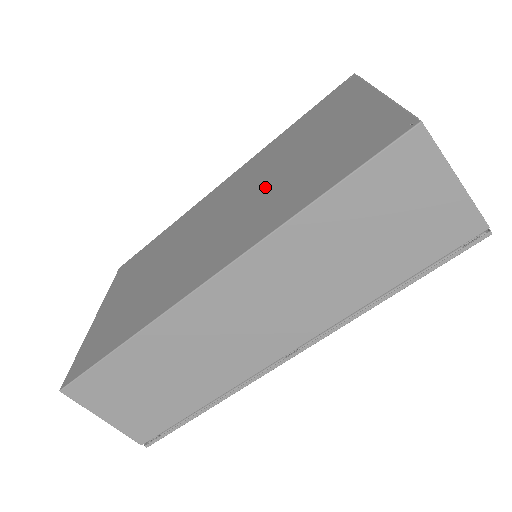
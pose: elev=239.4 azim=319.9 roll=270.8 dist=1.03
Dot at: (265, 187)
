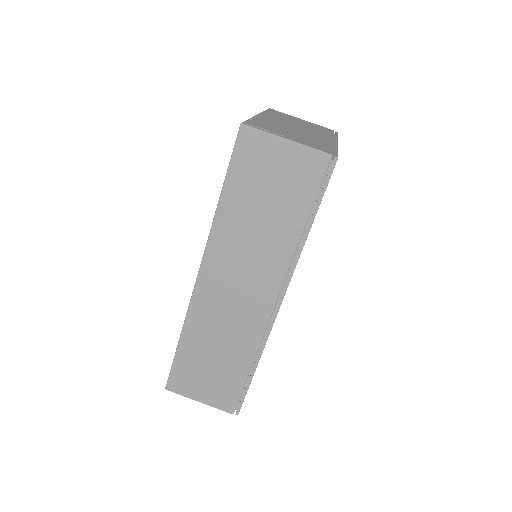
Dot at: occluded
